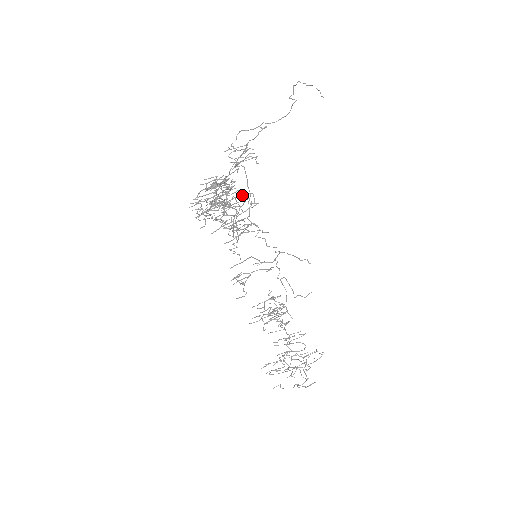
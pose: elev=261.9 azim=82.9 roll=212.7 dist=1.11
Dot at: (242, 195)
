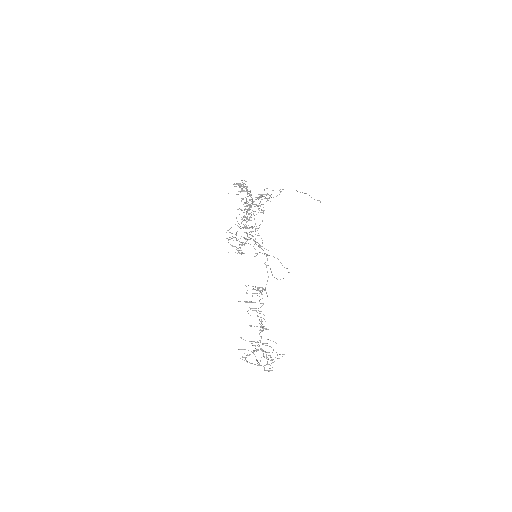
Dot at: (258, 206)
